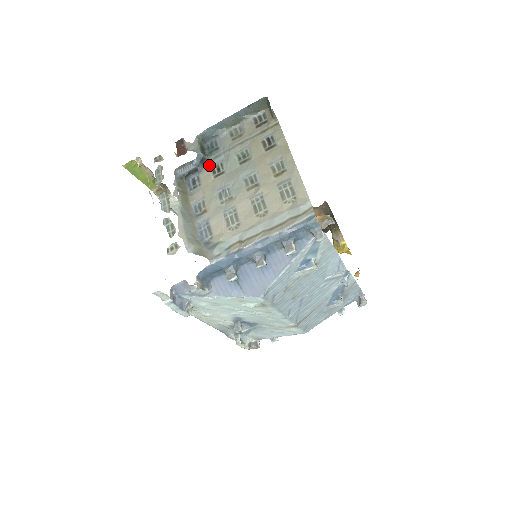
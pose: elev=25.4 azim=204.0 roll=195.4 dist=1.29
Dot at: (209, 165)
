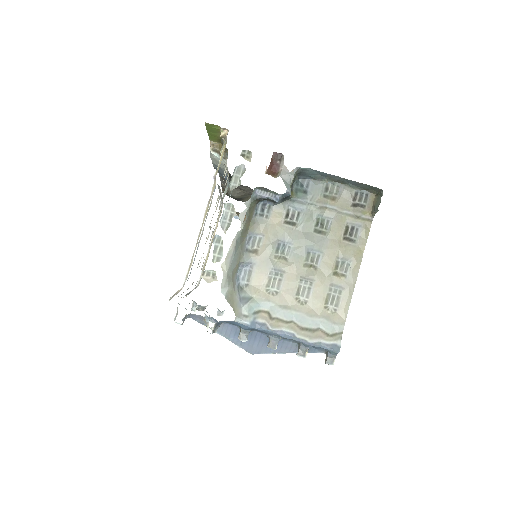
Dot at: (288, 204)
